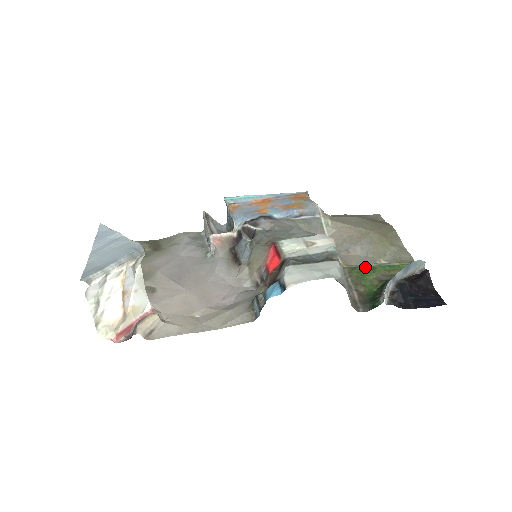
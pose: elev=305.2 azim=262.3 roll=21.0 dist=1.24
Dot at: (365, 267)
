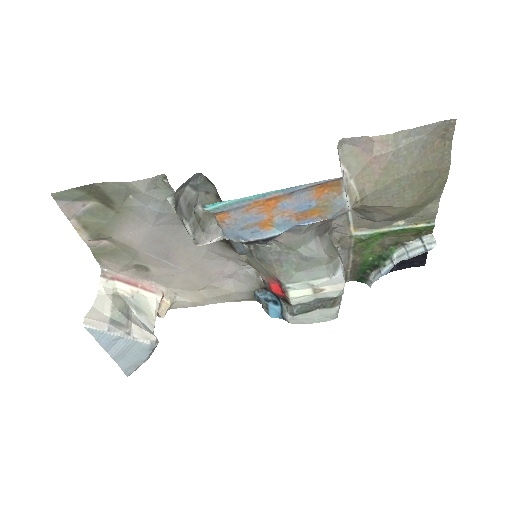
Dot at: (375, 235)
